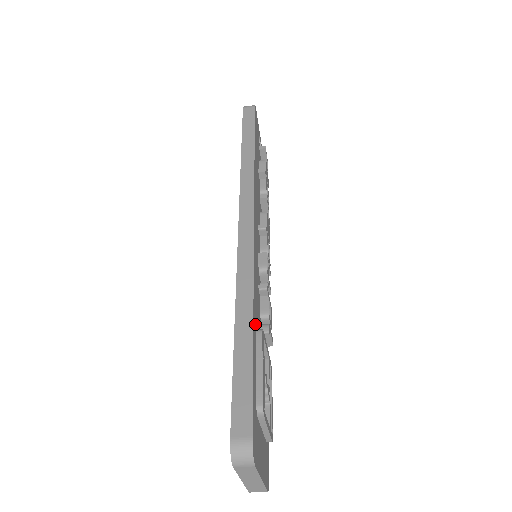
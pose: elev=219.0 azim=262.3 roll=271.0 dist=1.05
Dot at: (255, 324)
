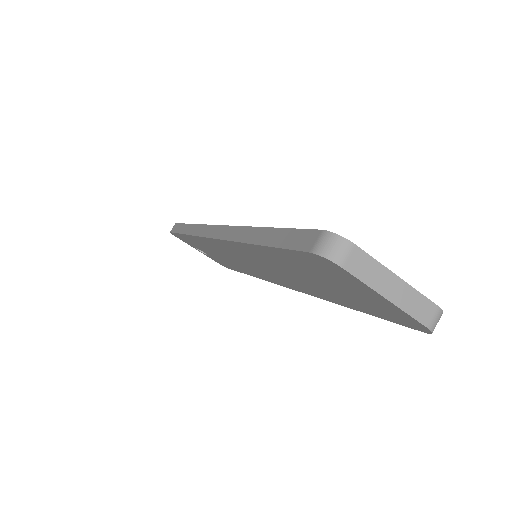
Dot at: occluded
